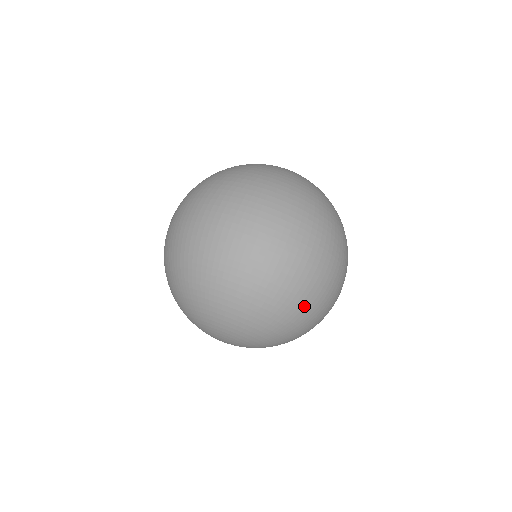
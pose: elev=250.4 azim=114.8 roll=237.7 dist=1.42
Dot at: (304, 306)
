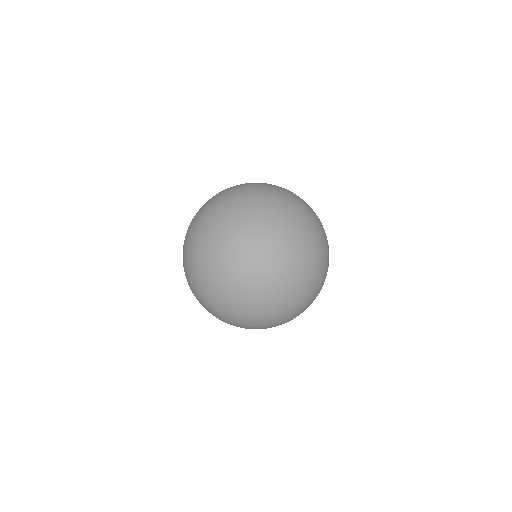
Dot at: (300, 292)
